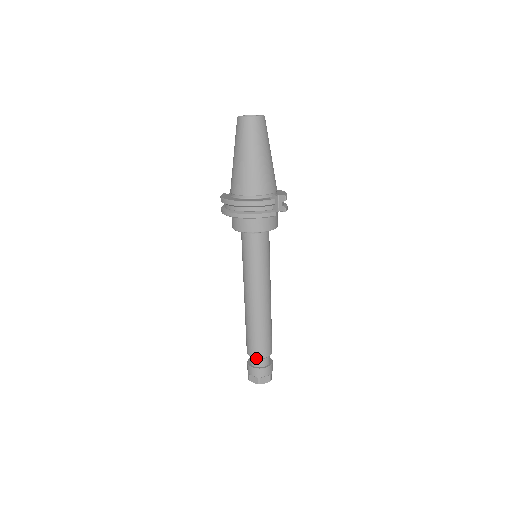
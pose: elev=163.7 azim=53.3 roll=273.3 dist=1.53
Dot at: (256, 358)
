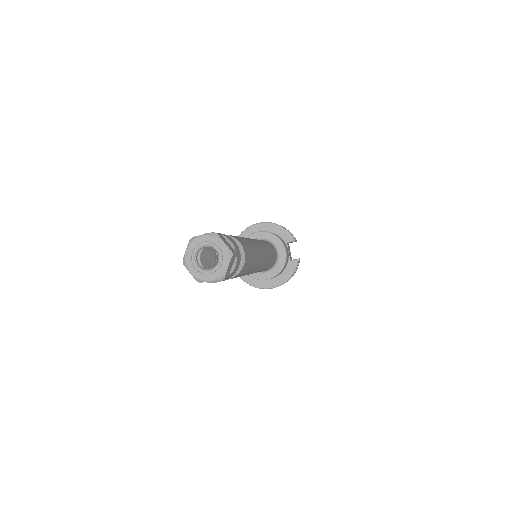
Dot at: (227, 235)
